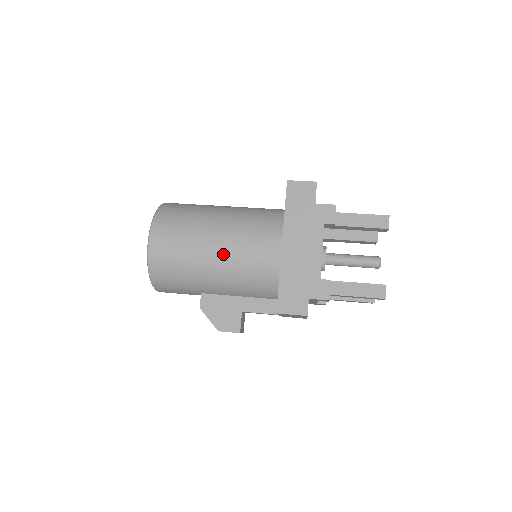
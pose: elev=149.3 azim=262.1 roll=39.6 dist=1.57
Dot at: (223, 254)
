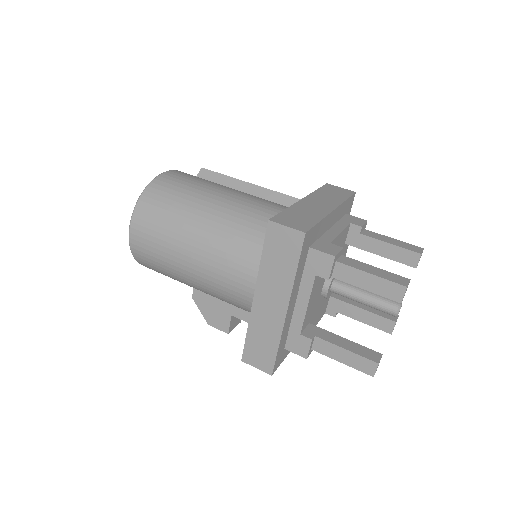
Dot at: (200, 274)
